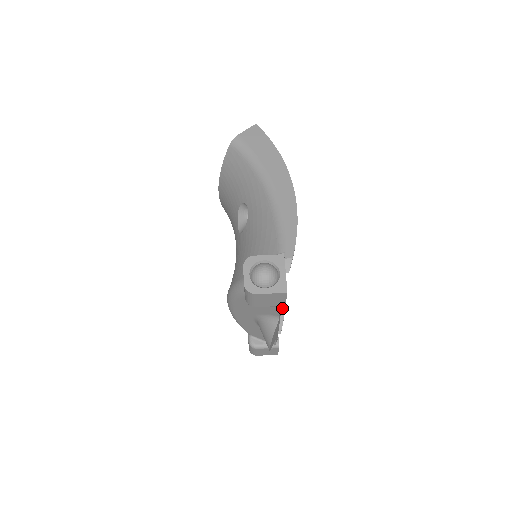
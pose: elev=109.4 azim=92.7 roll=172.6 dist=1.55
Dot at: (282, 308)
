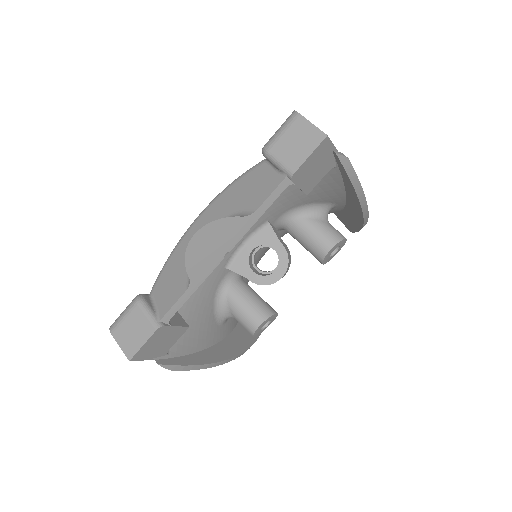
Dot at: (188, 361)
